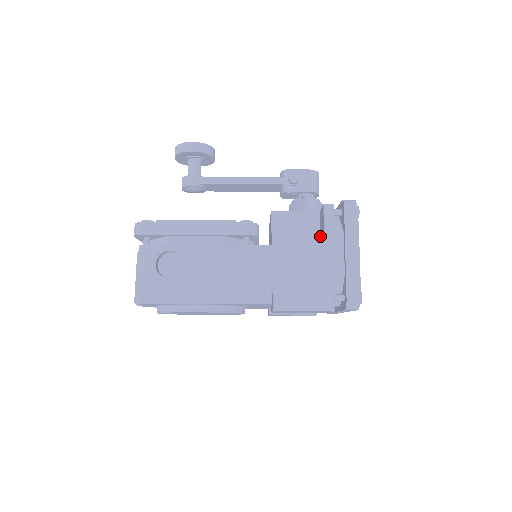
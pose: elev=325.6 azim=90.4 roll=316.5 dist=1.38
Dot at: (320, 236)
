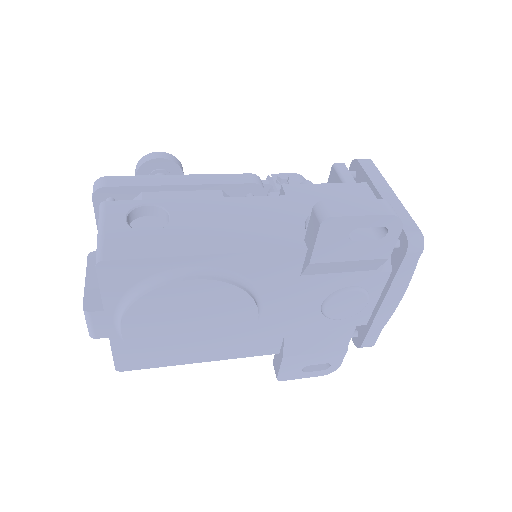
Dot at: (341, 186)
